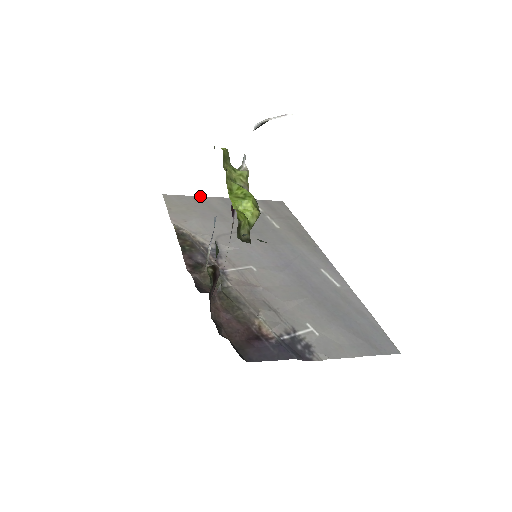
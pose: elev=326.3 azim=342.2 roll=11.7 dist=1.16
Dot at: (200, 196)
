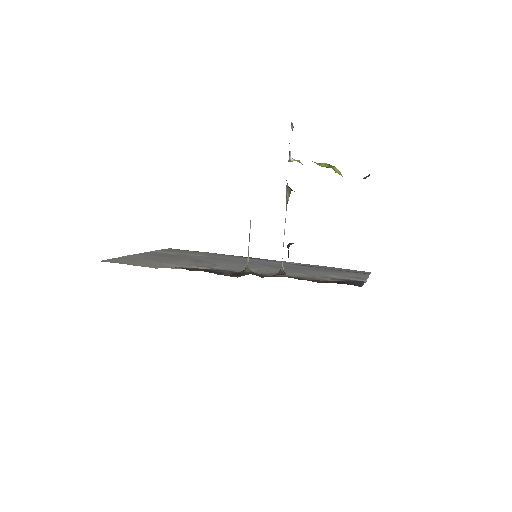
Dot at: (123, 256)
